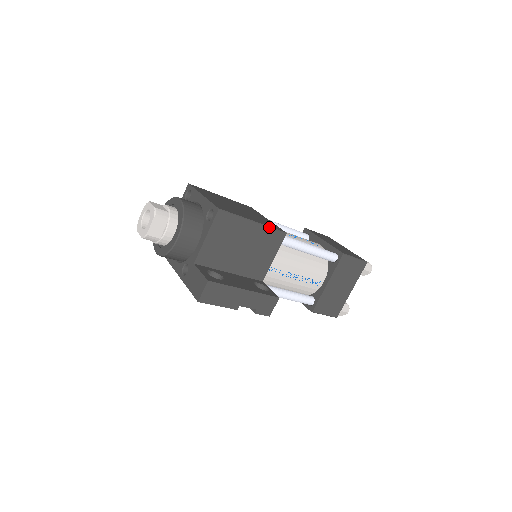
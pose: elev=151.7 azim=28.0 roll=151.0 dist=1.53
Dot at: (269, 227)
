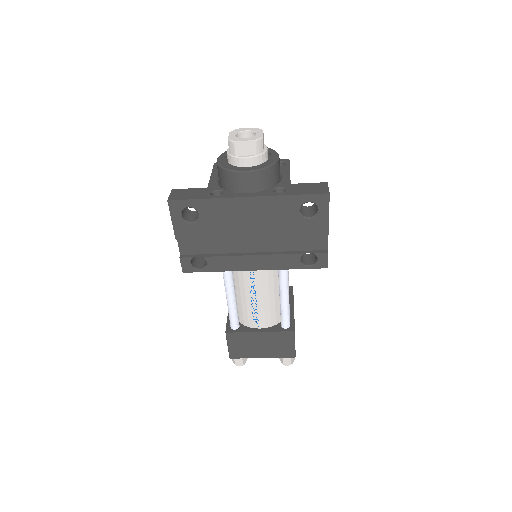
Dot at: occluded
